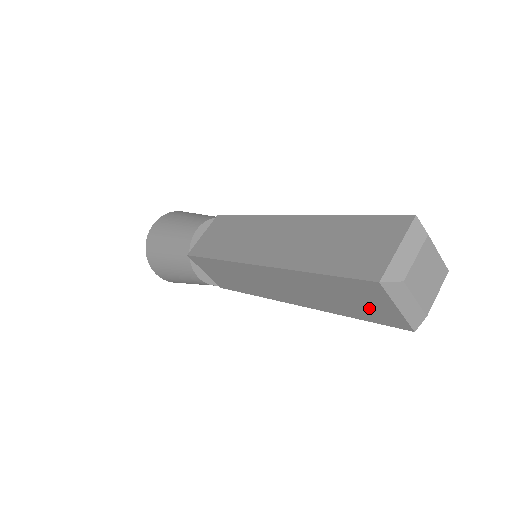
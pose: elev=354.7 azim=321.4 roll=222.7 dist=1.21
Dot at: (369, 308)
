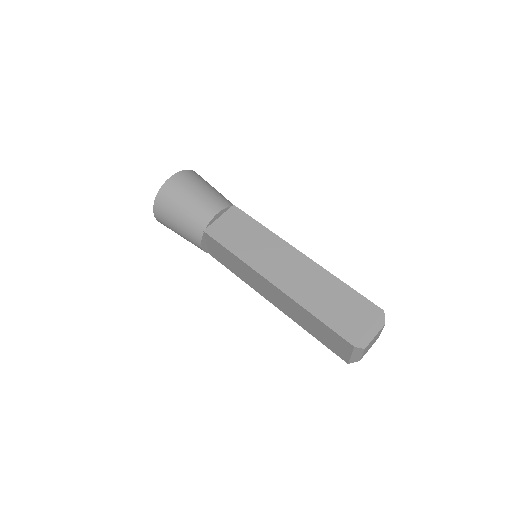
Dot at: occluded
